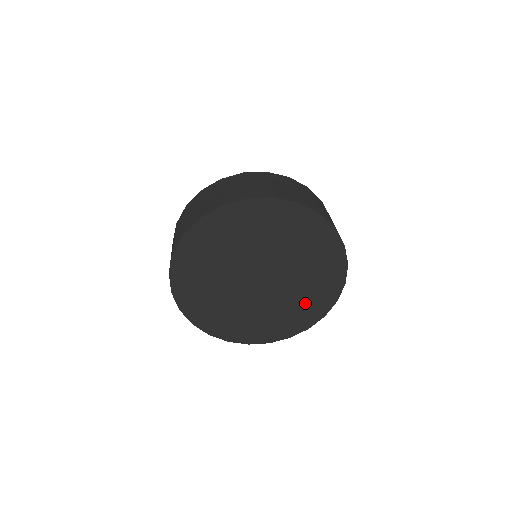
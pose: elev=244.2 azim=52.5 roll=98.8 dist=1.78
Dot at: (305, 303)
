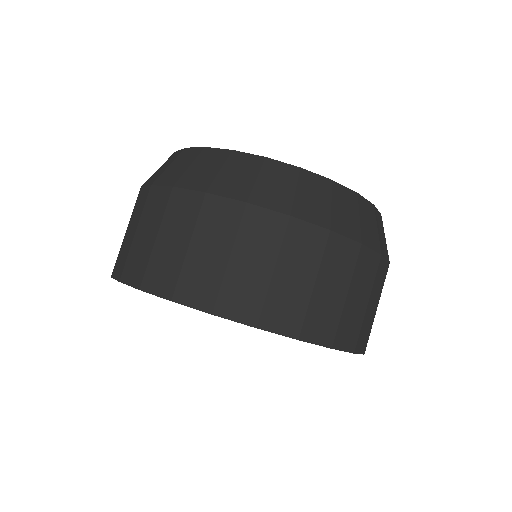
Dot at: occluded
